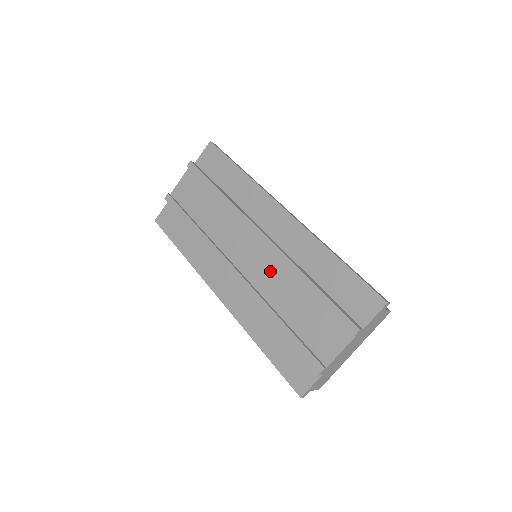
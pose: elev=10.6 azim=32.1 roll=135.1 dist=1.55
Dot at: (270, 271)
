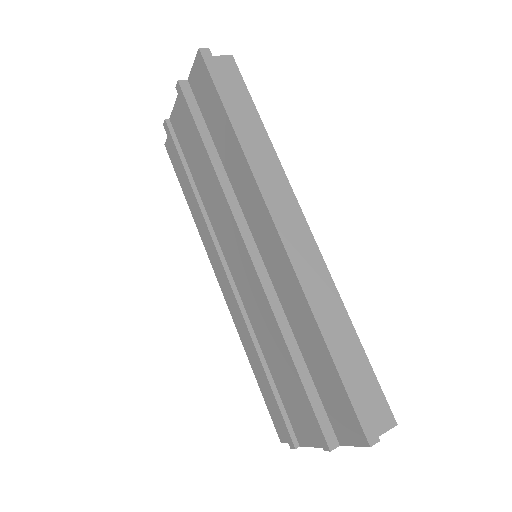
Dot at: (257, 301)
